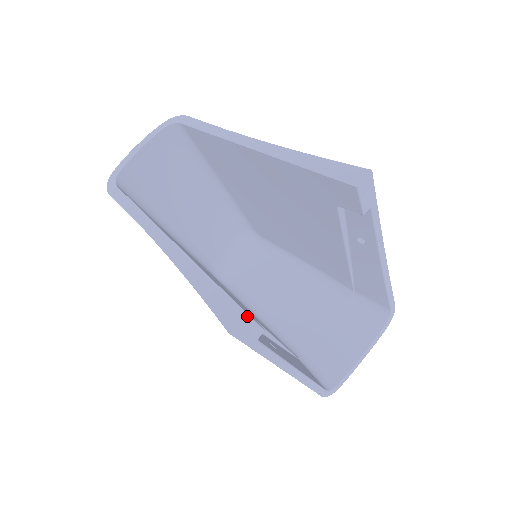
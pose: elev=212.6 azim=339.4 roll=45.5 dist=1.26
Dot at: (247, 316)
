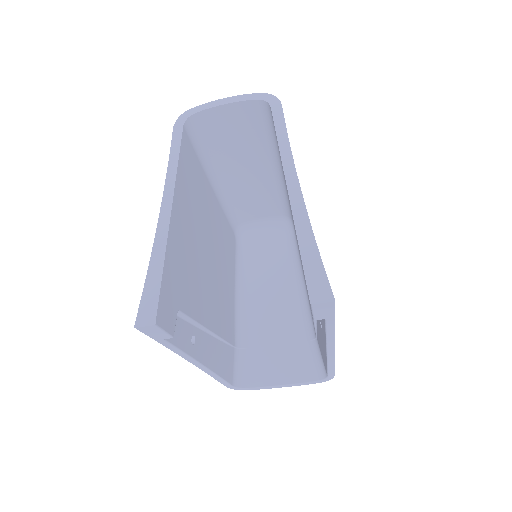
Dot at: (155, 326)
